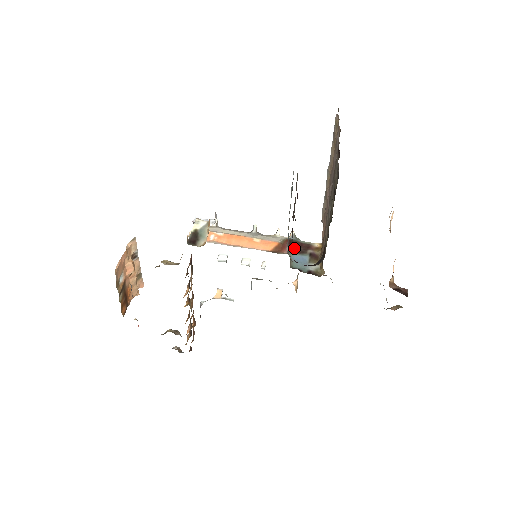
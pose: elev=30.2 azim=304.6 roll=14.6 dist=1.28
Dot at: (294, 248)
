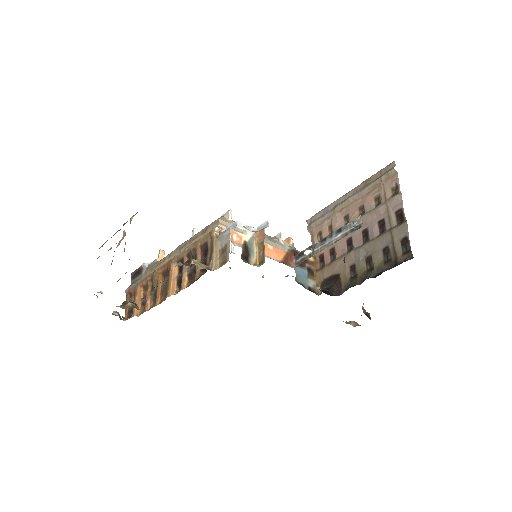
Dot at: occluded
